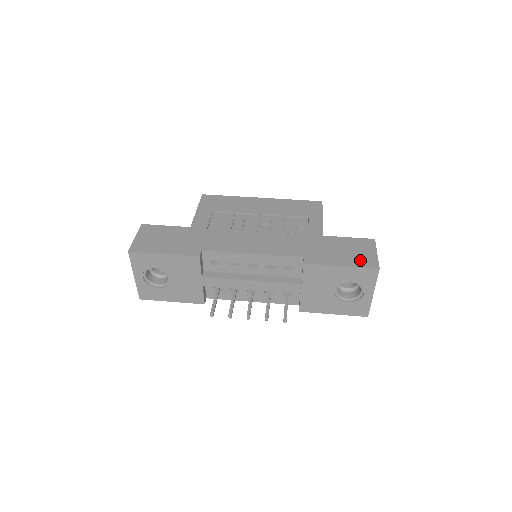
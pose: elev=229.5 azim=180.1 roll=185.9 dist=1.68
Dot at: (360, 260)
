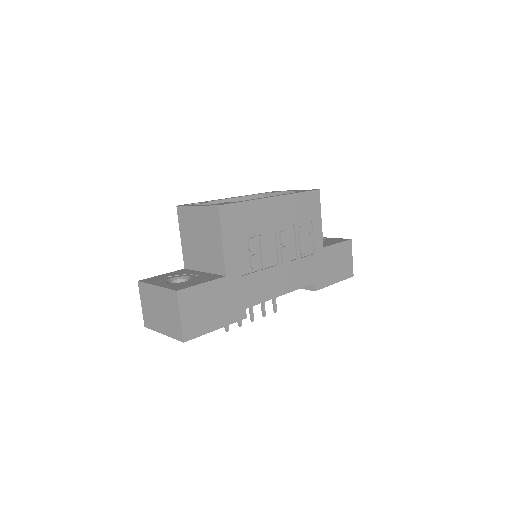
Dot at: (345, 271)
